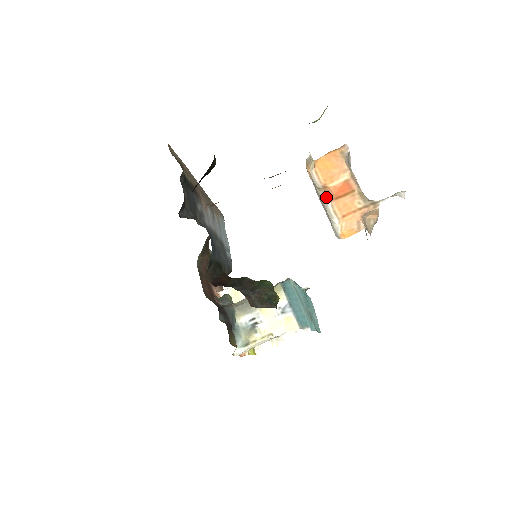
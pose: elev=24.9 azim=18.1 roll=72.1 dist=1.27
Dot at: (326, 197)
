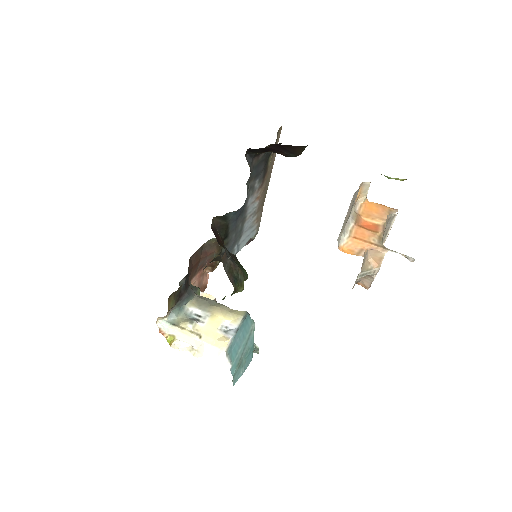
Dot at: (354, 218)
